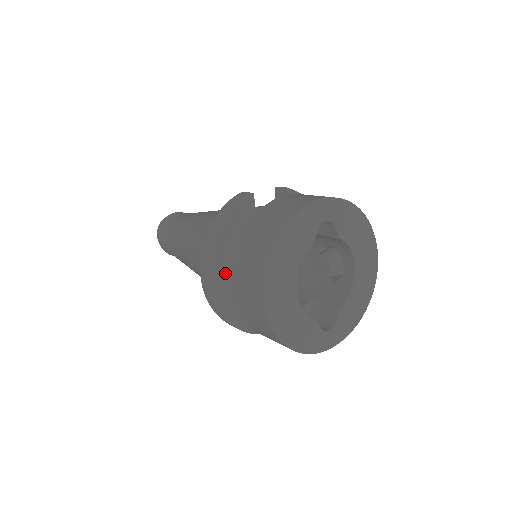
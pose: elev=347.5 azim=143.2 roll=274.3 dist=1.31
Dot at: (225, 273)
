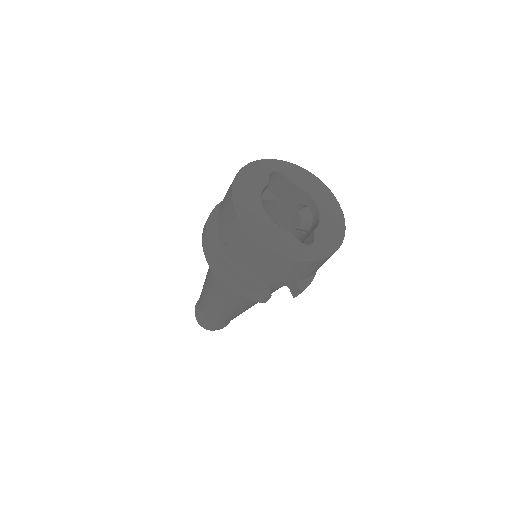
Dot at: (221, 244)
